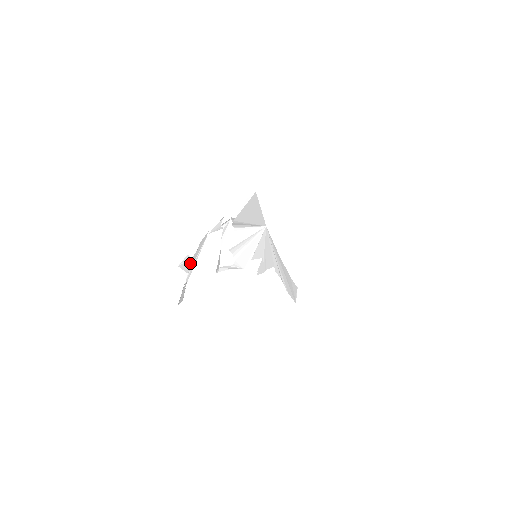
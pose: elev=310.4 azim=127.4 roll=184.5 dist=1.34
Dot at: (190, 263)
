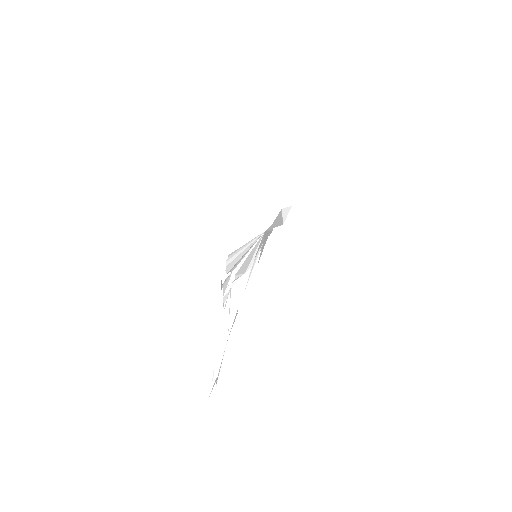
Dot at: occluded
